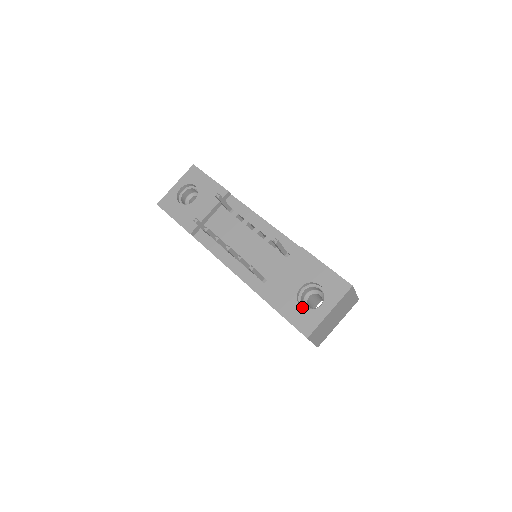
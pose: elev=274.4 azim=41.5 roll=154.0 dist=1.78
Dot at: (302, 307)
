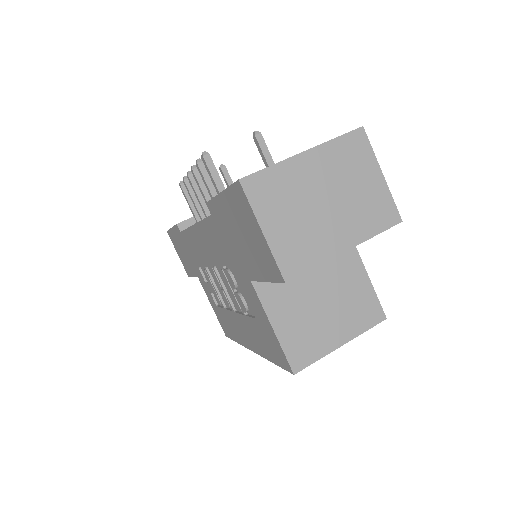
Dot at: occluded
